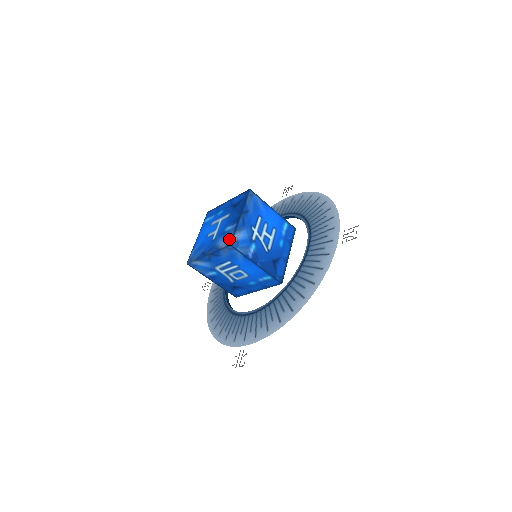
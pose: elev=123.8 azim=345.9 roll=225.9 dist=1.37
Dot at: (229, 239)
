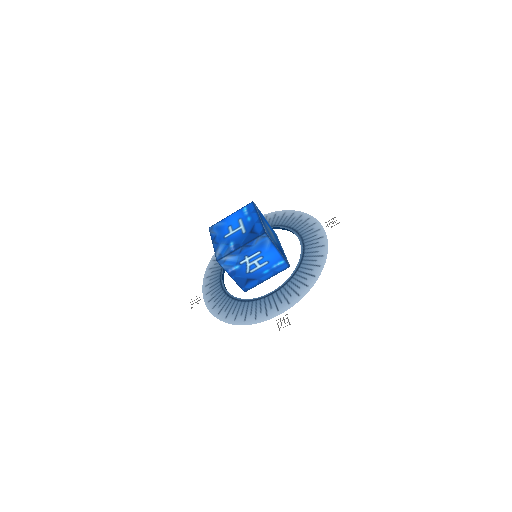
Dot at: (221, 255)
